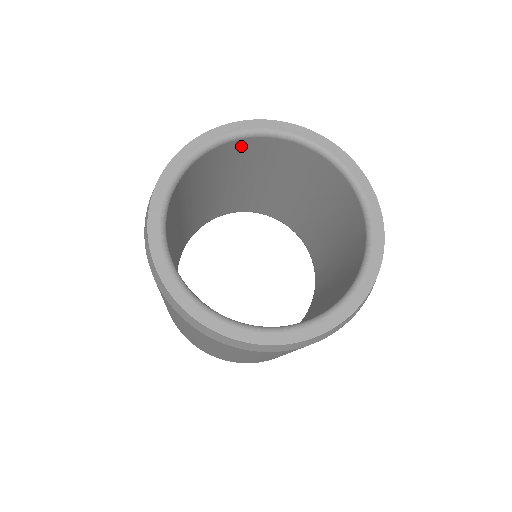
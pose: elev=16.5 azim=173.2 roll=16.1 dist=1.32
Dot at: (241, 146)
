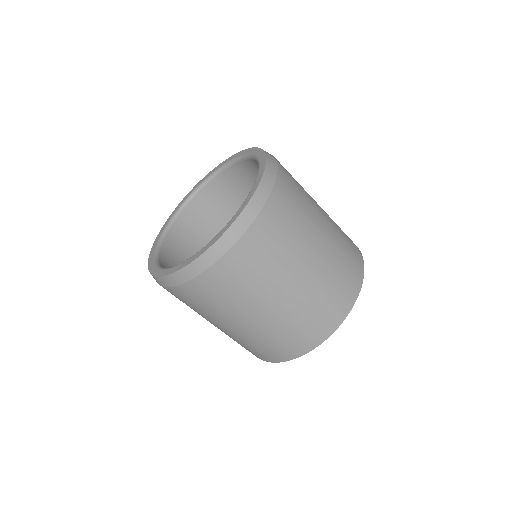
Dot at: (220, 184)
